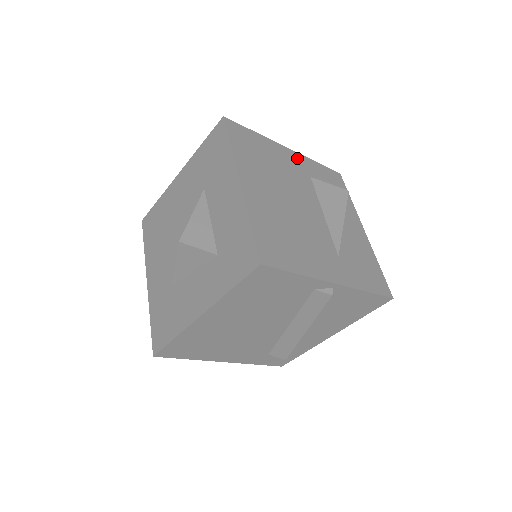
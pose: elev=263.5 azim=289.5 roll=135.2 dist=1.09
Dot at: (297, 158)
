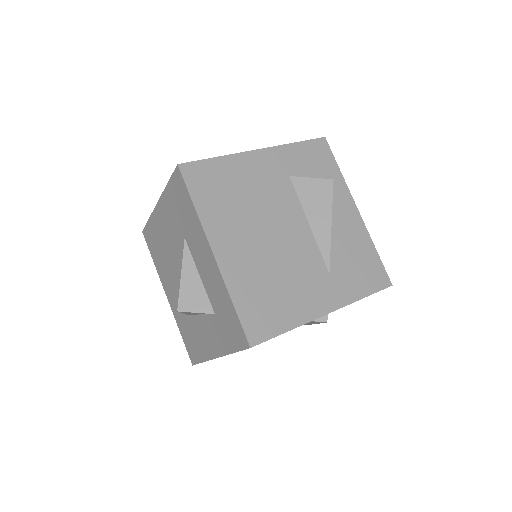
Dot at: (271, 157)
